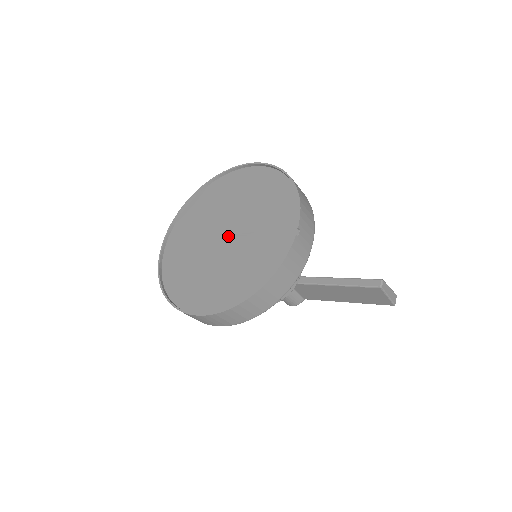
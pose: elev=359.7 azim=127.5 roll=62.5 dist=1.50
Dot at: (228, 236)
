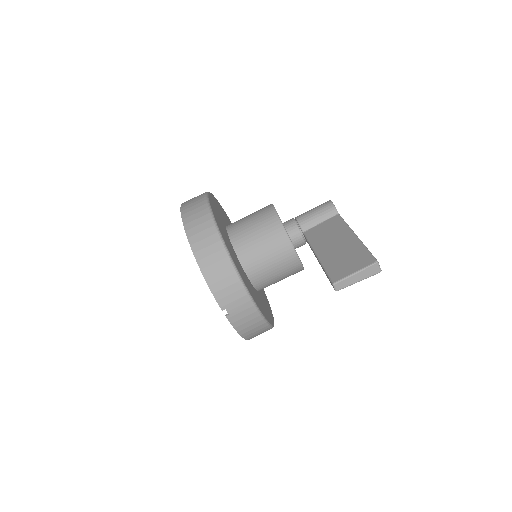
Dot at: occluded
